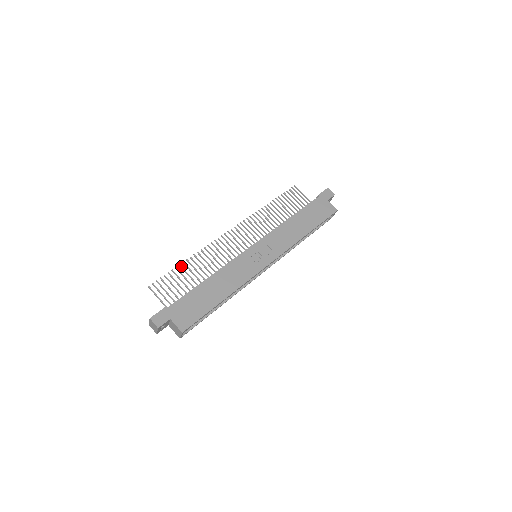
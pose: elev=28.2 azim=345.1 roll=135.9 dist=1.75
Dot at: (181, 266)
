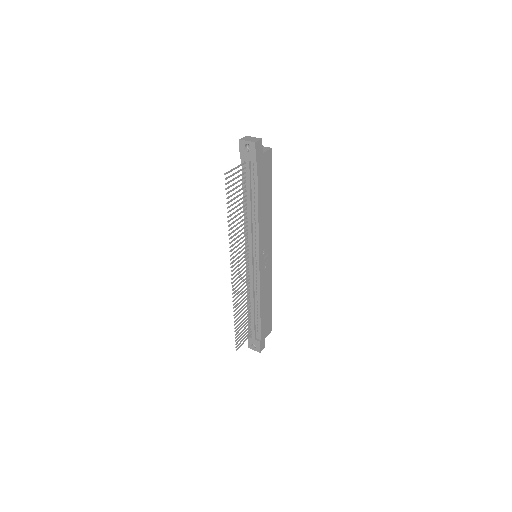
Dot at: occluded
